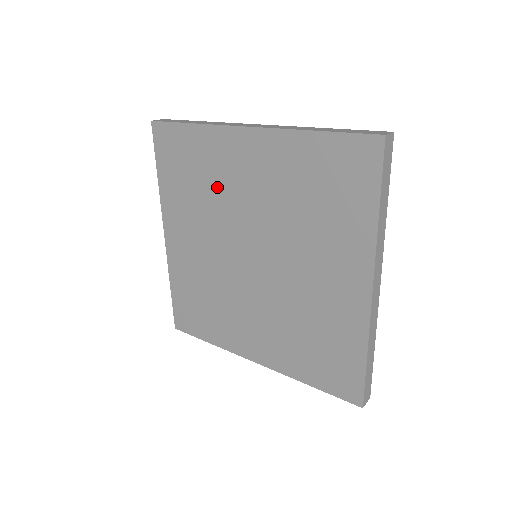
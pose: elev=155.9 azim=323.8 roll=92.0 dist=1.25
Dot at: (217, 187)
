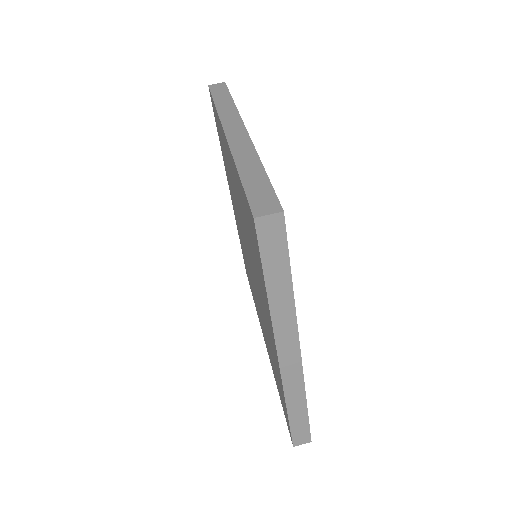
Dot at: (230, 177)
